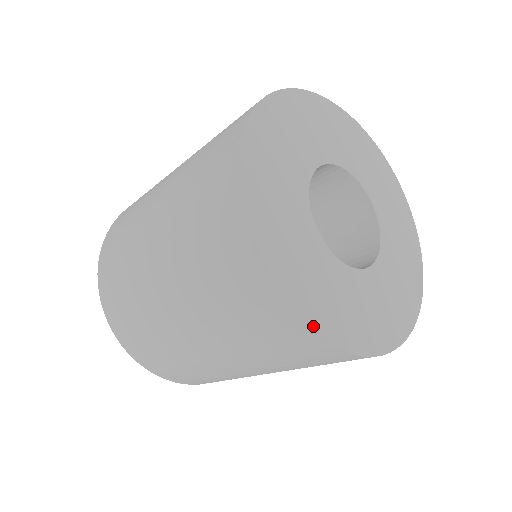
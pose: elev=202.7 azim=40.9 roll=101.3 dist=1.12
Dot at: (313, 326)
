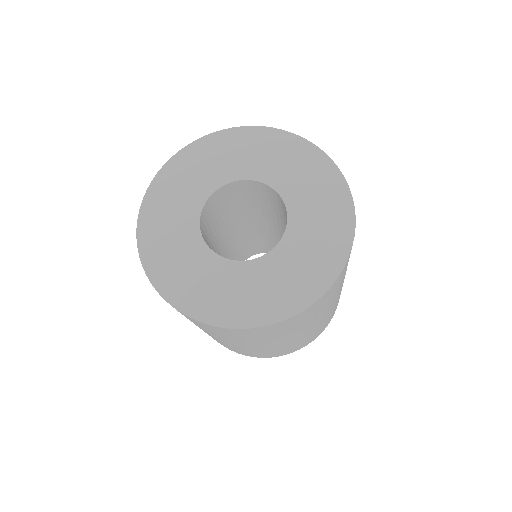
Dot at: (248, 326)
